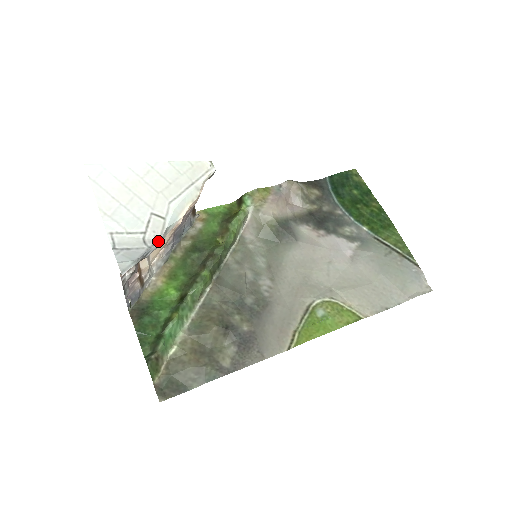
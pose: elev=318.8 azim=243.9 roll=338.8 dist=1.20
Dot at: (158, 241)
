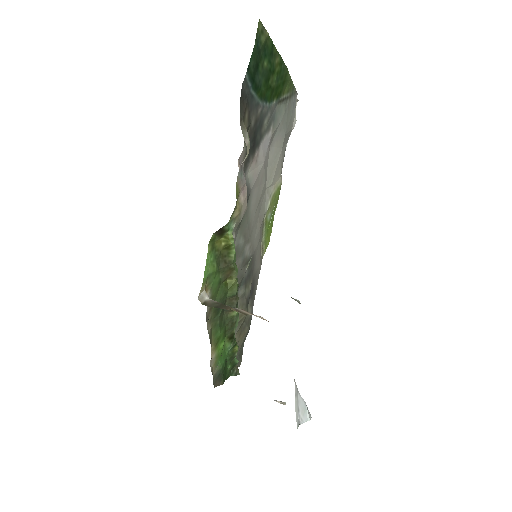
Dot at: occluded
